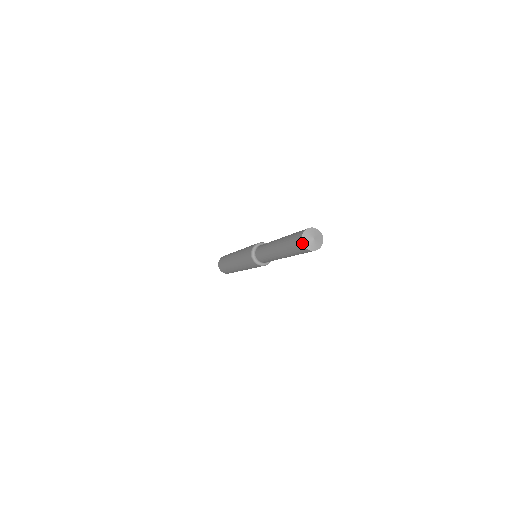
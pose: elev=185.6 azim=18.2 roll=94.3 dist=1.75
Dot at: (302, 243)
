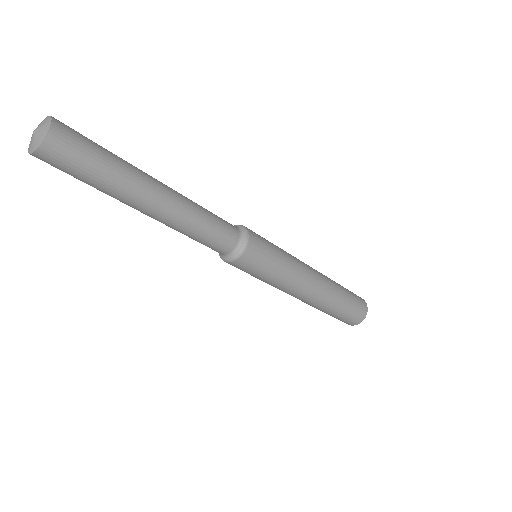
Dot at: occluded
